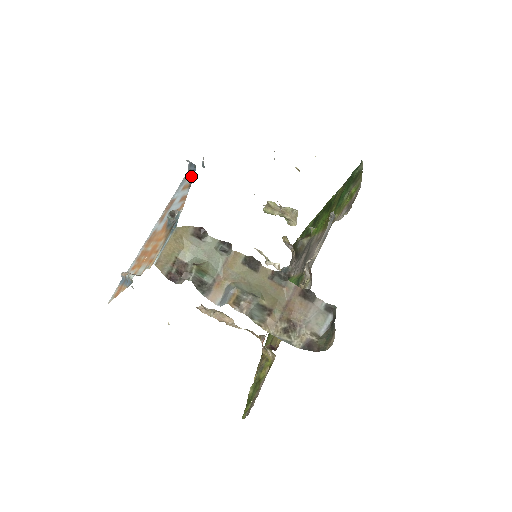
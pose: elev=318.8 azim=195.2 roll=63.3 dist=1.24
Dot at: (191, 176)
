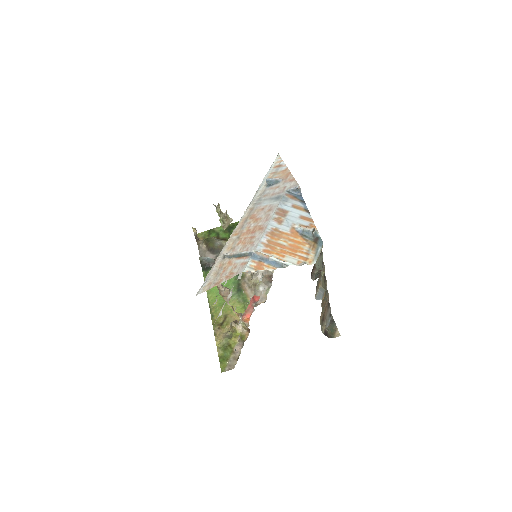
Dot at: (300, 201)
